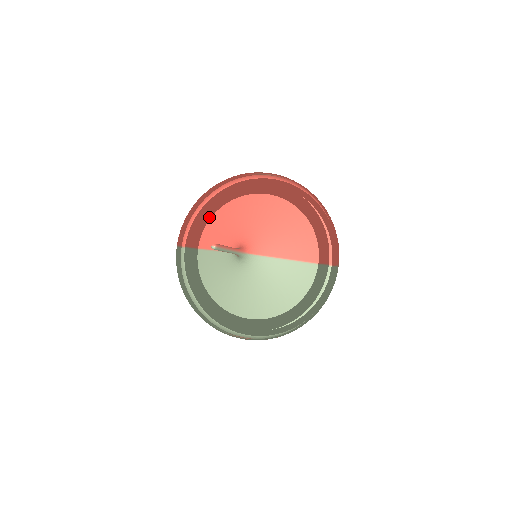
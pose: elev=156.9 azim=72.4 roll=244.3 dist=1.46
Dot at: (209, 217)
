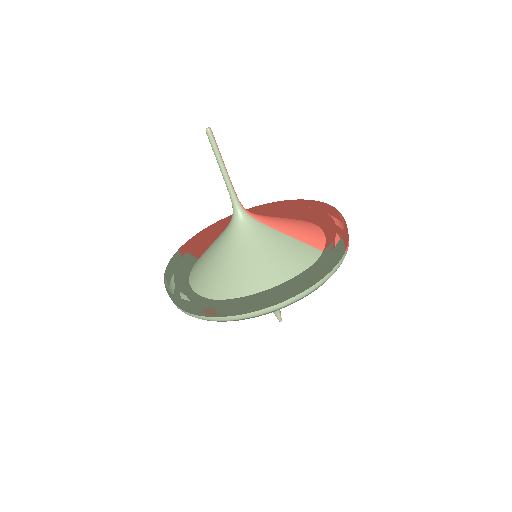
Dot at: occluded
